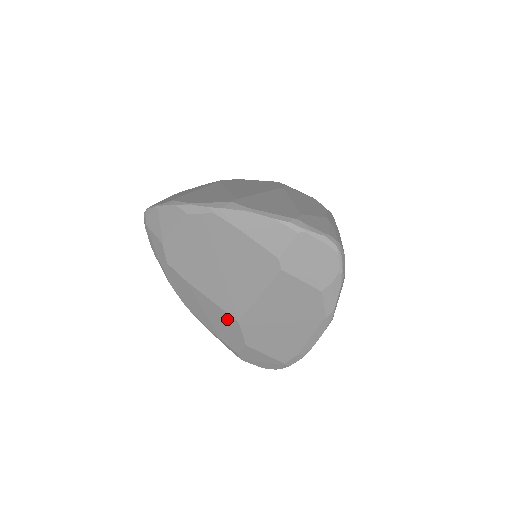
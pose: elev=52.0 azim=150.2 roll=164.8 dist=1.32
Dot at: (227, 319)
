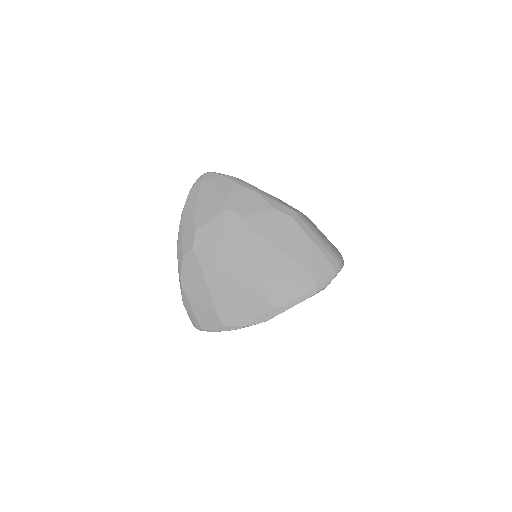
Dot at: occluded
